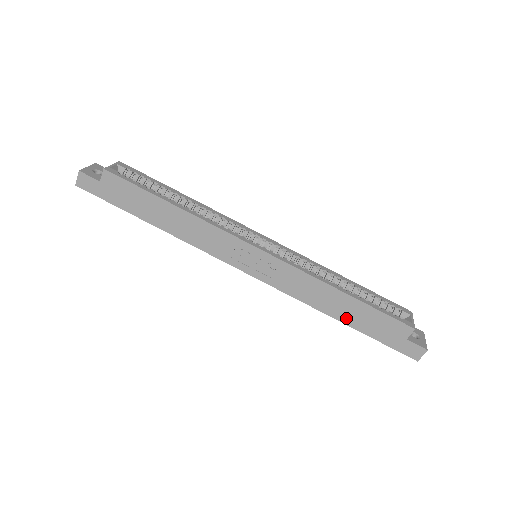
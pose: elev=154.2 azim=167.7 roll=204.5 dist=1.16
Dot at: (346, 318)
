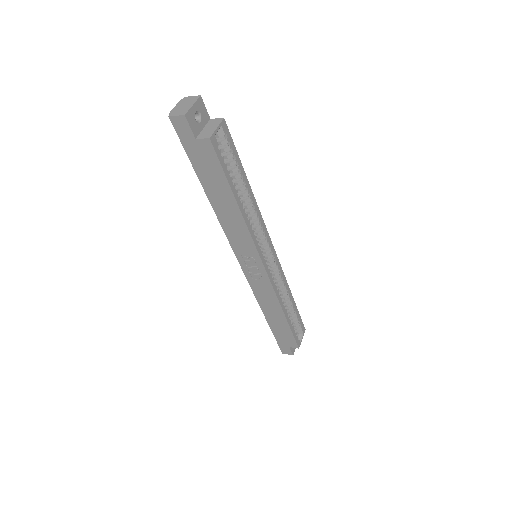
Dot at: (271, 320)
